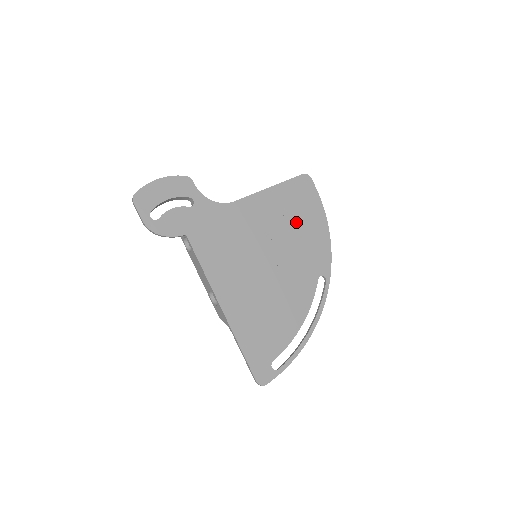
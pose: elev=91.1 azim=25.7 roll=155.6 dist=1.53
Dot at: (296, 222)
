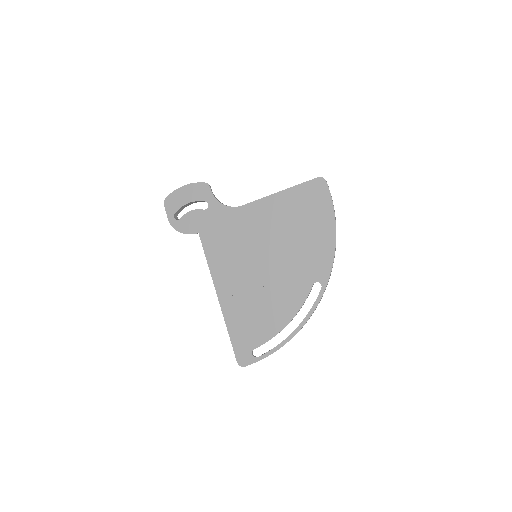
Dot at: (300, 227)
